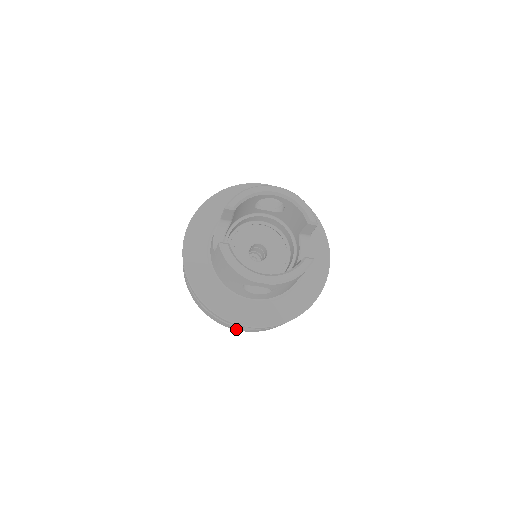
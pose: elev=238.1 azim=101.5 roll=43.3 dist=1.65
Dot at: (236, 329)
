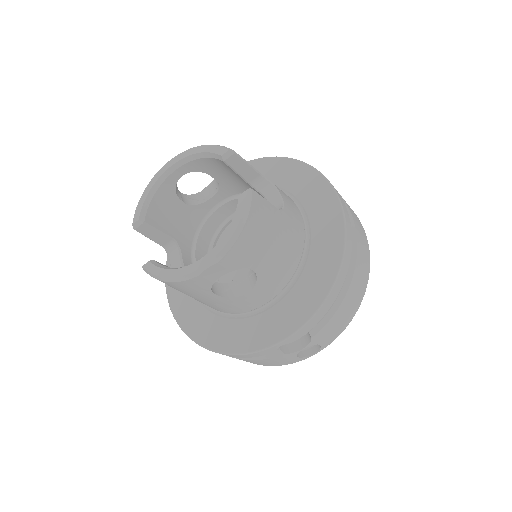
Dot at: (305, 357)
